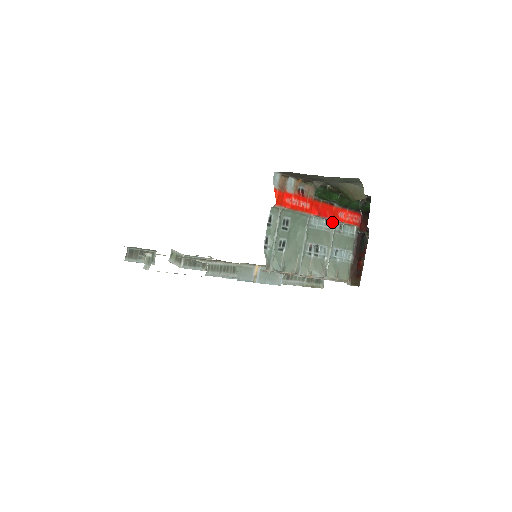
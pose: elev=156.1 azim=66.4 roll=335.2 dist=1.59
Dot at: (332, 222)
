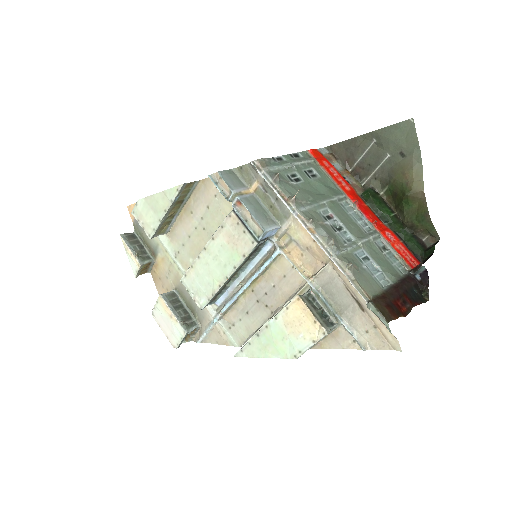
Dot at: (373, 231)
